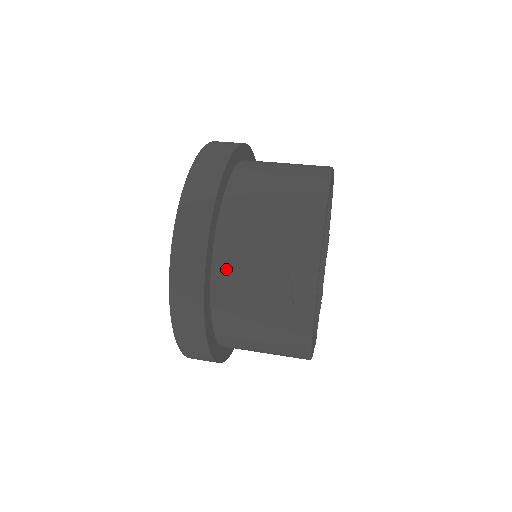
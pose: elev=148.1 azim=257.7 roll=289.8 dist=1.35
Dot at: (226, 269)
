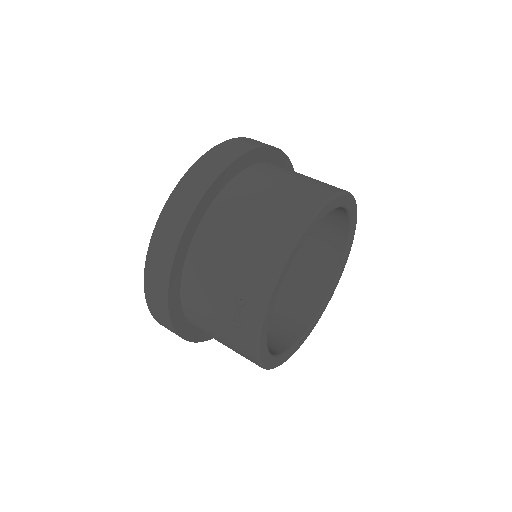
Dot at: (192, 285)
